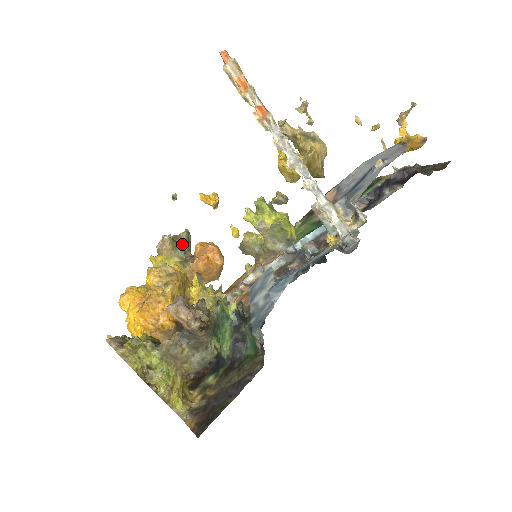
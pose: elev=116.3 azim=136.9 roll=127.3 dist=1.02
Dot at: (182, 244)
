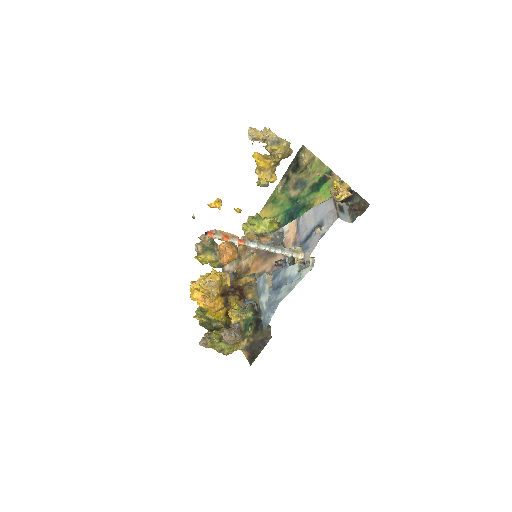
Dot at: (209, 246)
